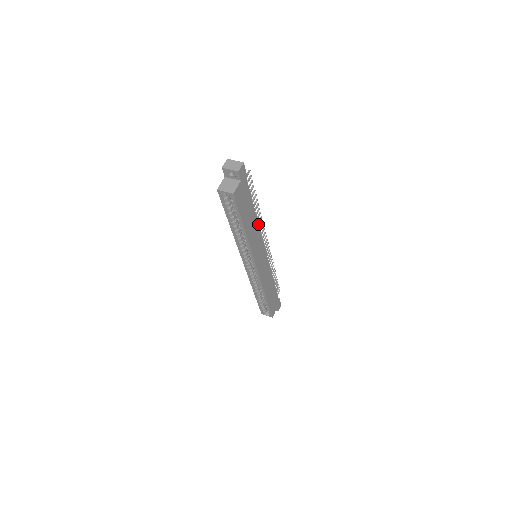
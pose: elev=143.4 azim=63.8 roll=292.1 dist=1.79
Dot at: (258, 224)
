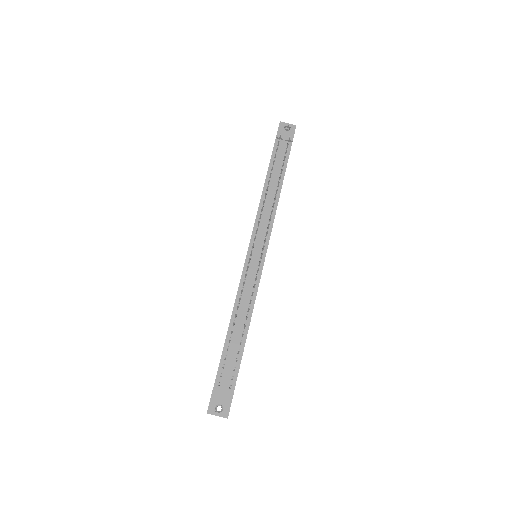
Dot at: (252, 311)
